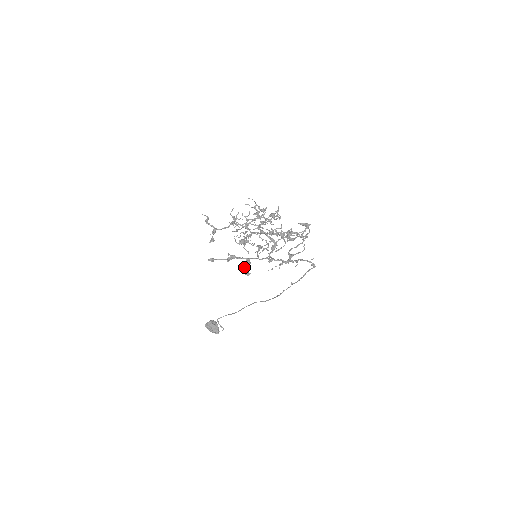
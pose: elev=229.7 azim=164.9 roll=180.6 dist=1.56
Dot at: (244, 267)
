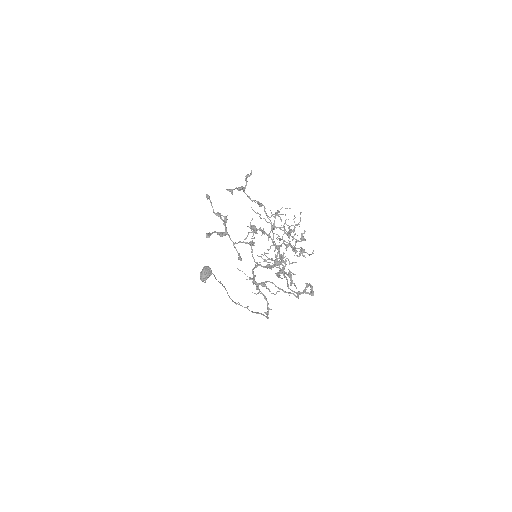
Dot at: occluded
